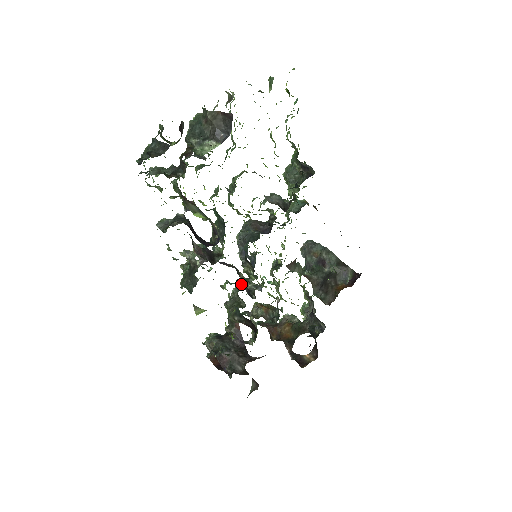
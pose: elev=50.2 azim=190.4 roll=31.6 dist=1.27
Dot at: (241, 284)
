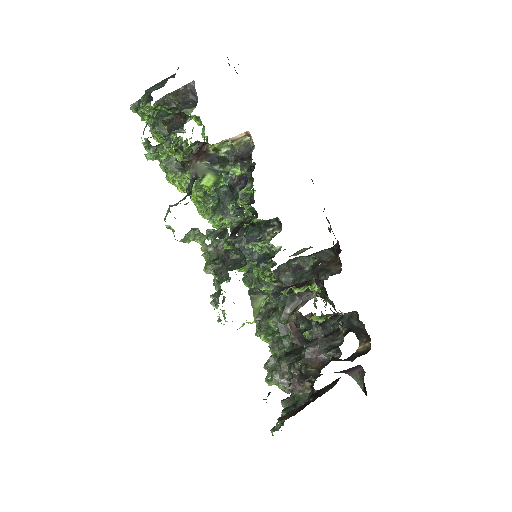
Dot at: occluded
